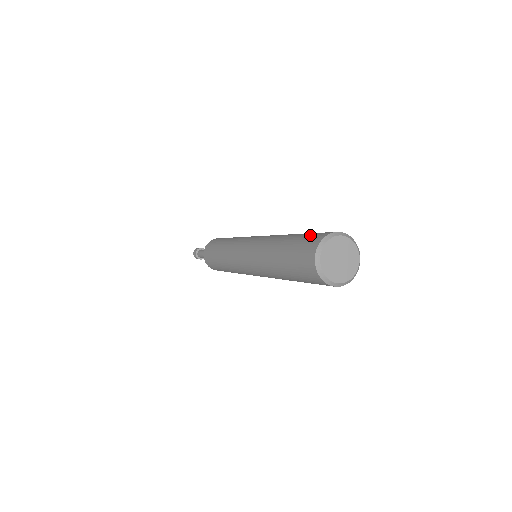
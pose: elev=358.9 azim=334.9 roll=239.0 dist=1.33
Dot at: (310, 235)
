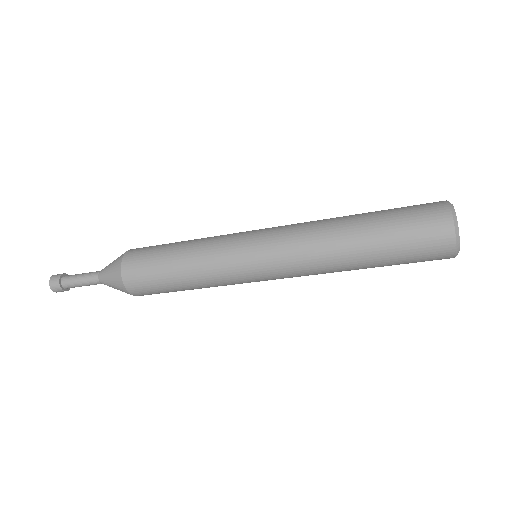
Dot at: occluded
